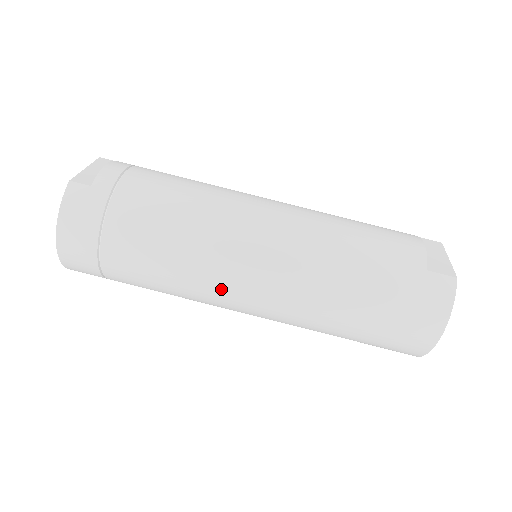
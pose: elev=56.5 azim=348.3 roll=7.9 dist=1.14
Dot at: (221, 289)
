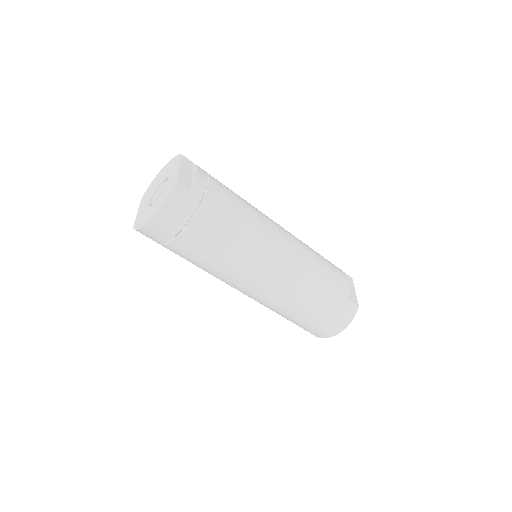
Dot at: (241, 279)
